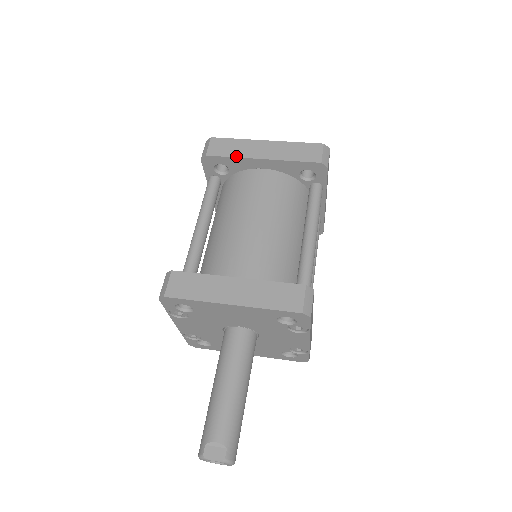
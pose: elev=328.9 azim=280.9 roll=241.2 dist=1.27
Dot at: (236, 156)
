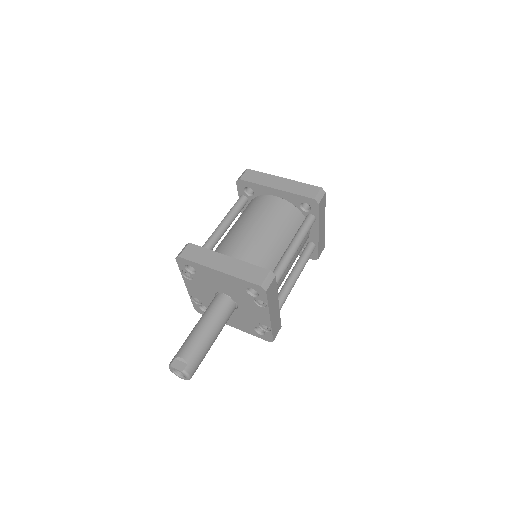
Dot at: (259, 183)
